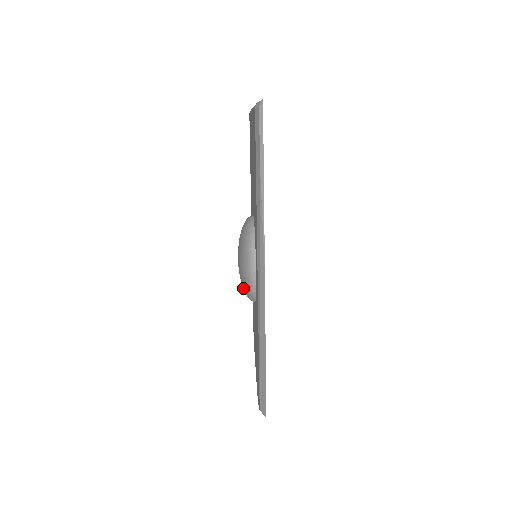
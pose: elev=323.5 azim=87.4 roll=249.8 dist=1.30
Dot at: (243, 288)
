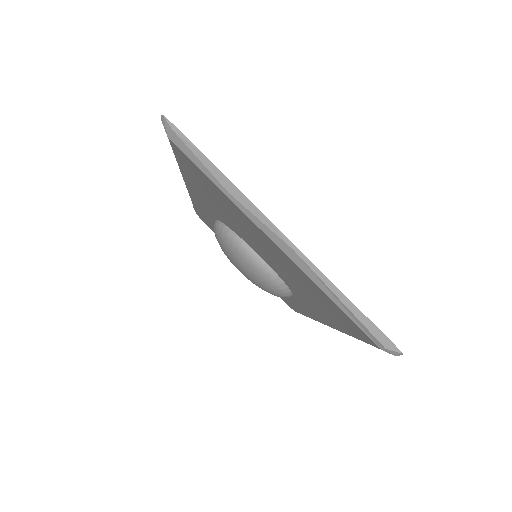
Dot at: occluded
